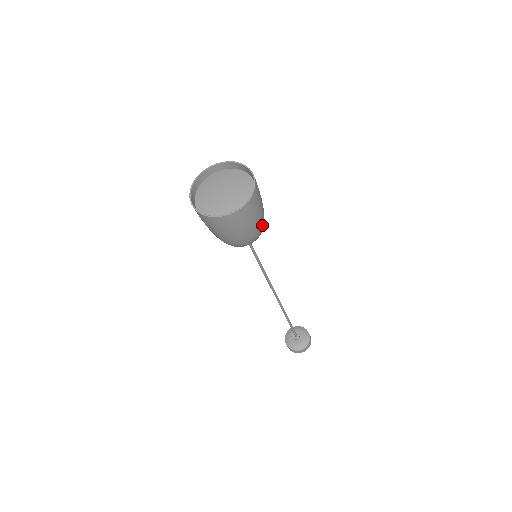
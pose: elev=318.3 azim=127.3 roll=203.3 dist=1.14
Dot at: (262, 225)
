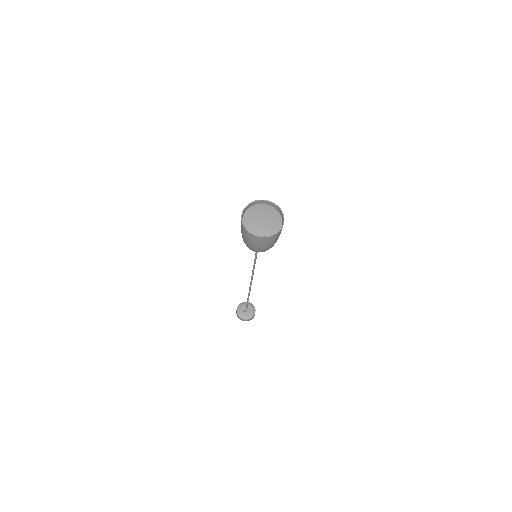
Dot at: occluded
